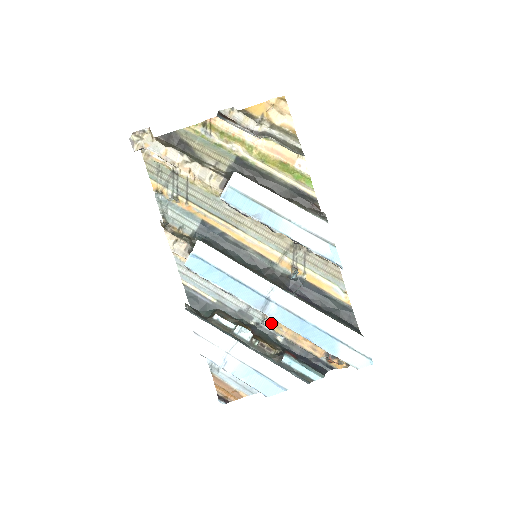
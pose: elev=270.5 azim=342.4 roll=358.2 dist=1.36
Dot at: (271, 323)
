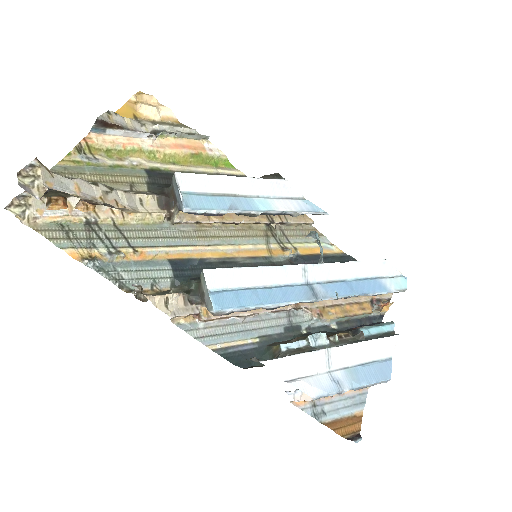
Dot at: (320, 314)
